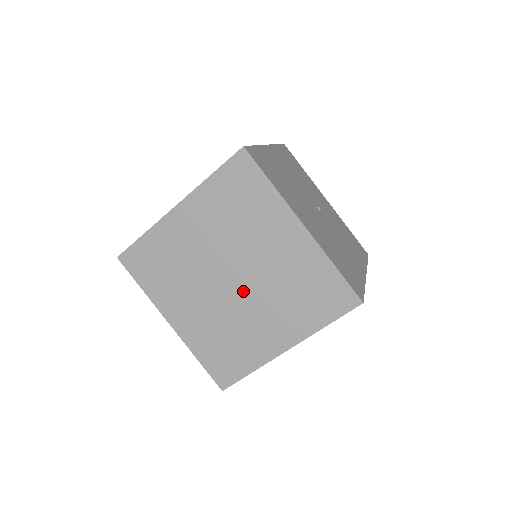
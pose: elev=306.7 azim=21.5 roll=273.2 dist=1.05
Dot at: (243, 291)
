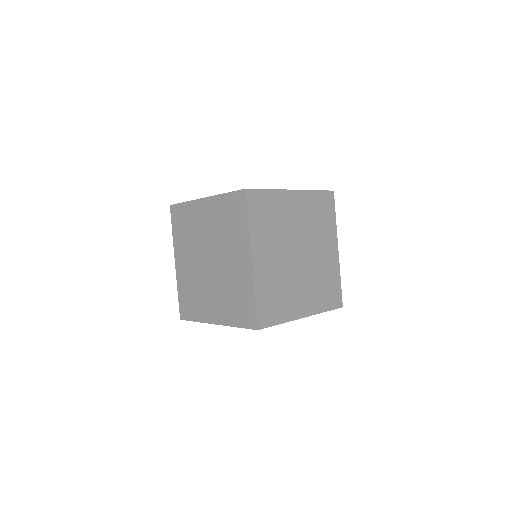
Dot at: (211, 273)
